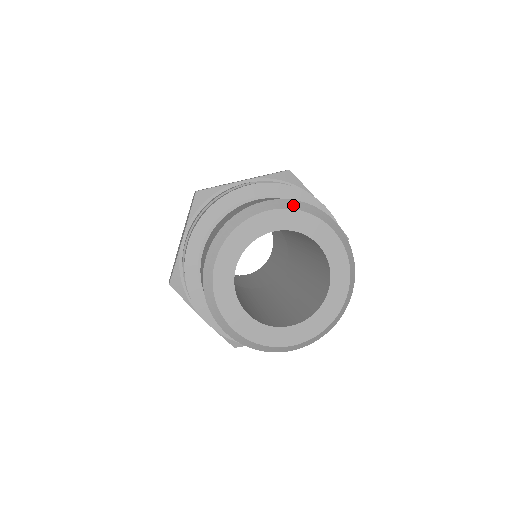
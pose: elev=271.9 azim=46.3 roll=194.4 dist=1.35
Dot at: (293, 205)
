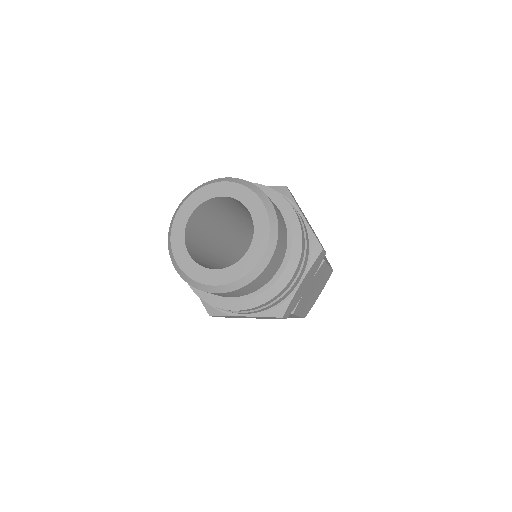
Dot at: (240, 182)
